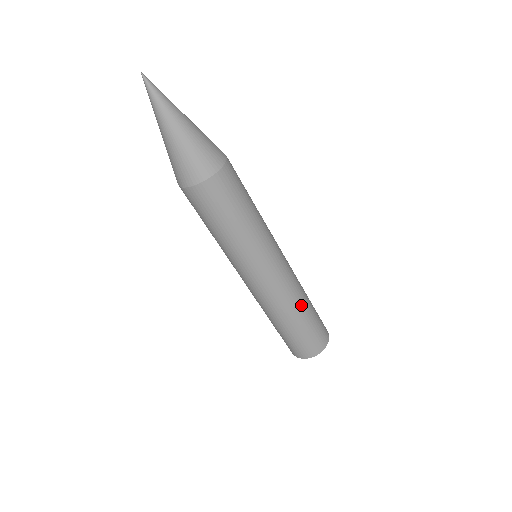
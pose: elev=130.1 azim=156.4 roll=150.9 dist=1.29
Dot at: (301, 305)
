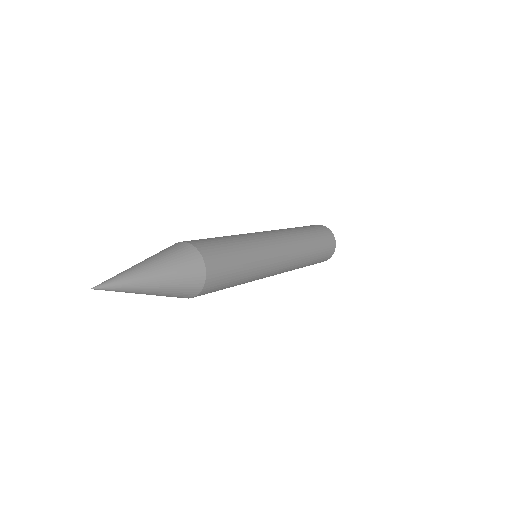
Dot at: (308, 252)
